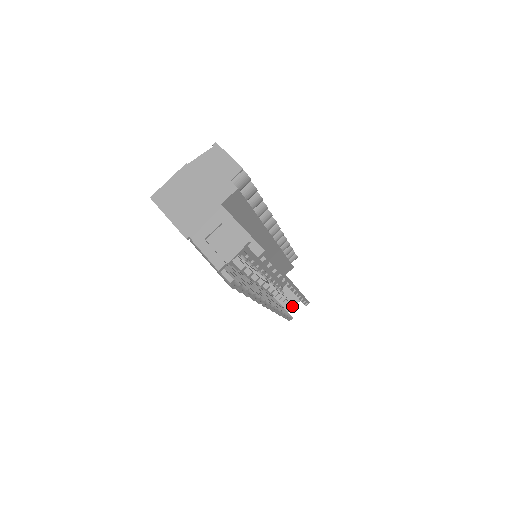
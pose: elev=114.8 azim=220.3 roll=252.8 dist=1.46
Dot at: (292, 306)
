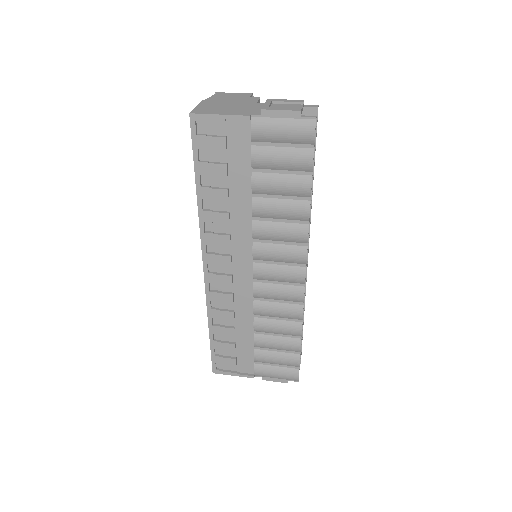
Dot at: occluded
